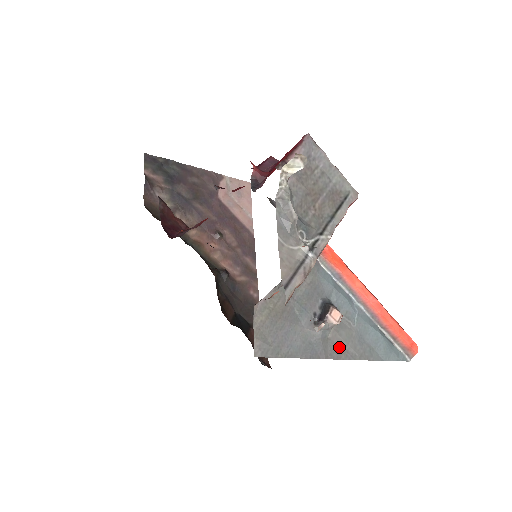
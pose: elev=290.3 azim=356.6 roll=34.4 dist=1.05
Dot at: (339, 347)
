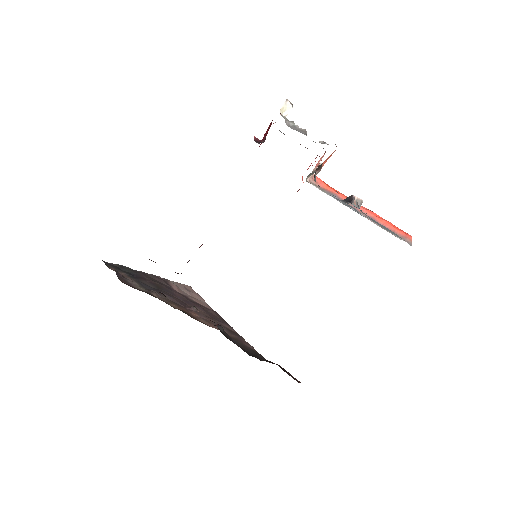
Dot at: (372, 219)
